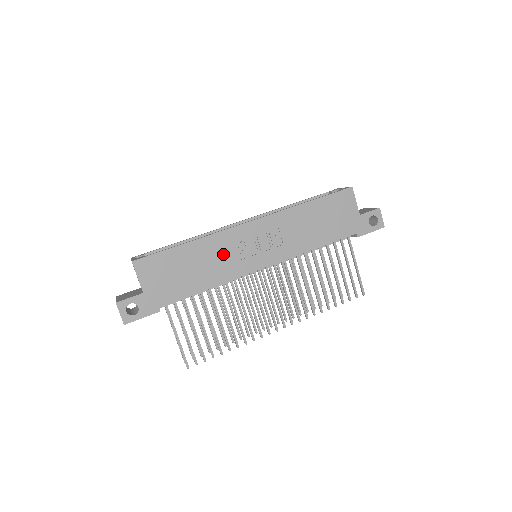
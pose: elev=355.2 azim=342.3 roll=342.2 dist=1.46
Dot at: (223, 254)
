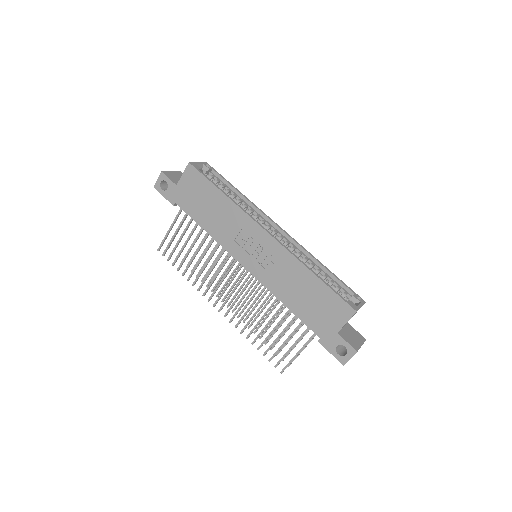
Dot at: (232, 226)
